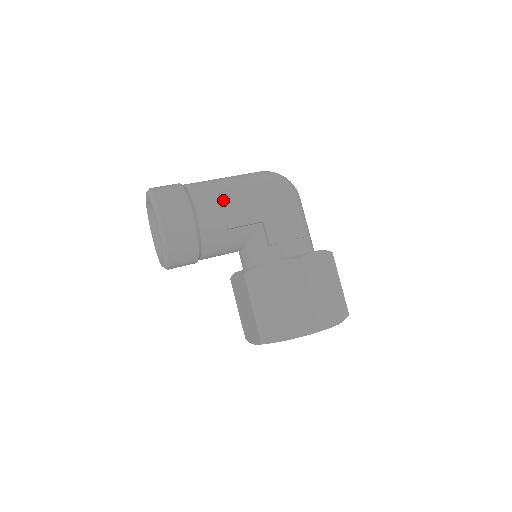
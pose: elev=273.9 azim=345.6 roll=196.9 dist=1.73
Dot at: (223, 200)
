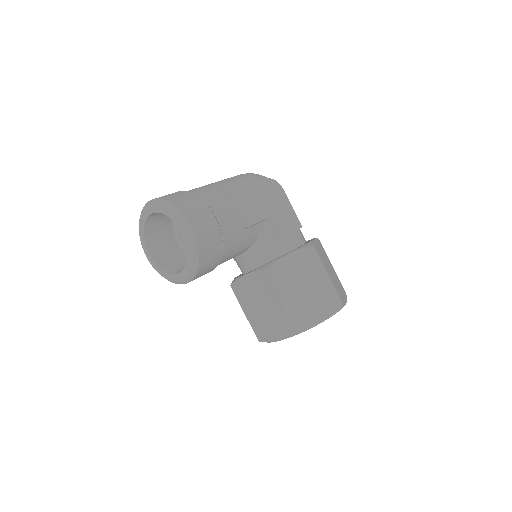
Dot at: (234, 201)
